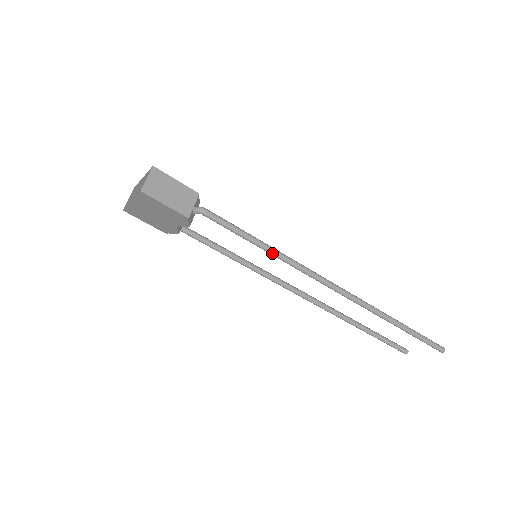
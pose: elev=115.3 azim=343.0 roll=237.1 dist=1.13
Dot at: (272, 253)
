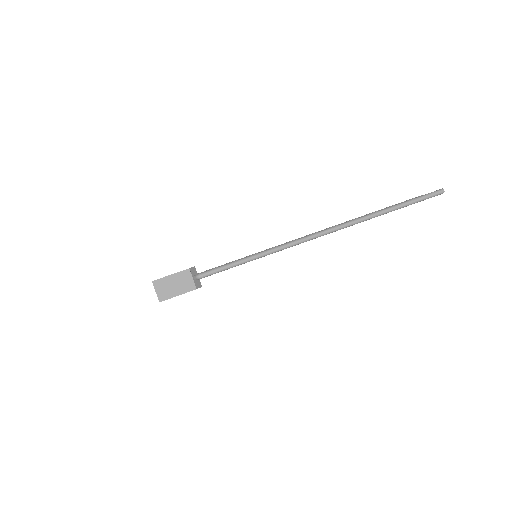
Dot at: (261, 257)
